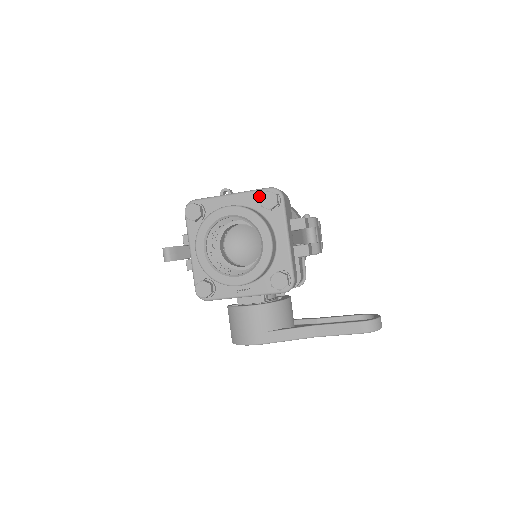
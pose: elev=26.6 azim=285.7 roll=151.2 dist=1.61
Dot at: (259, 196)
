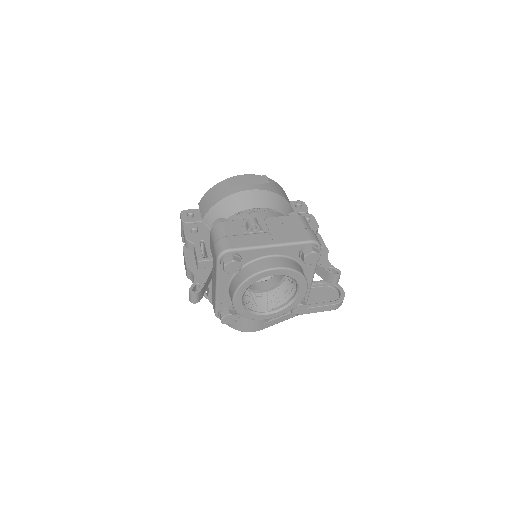
Dot at: (299, 248)
